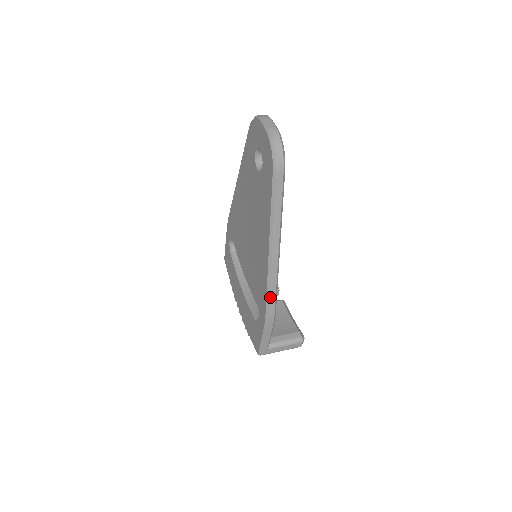
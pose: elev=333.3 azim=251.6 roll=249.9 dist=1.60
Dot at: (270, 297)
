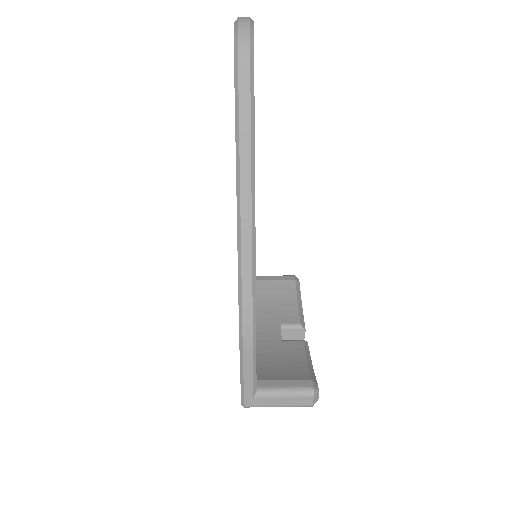
Dot at: (243, 291)
